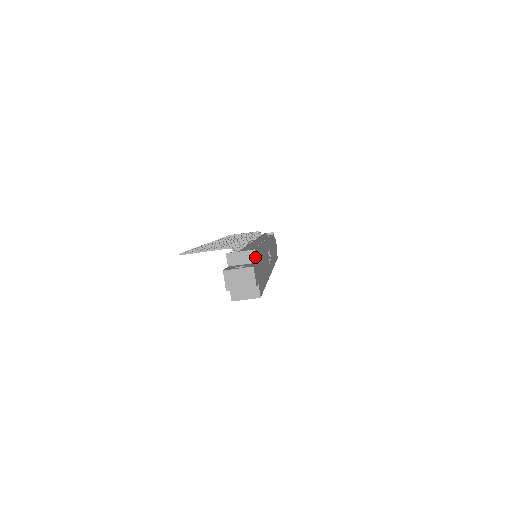
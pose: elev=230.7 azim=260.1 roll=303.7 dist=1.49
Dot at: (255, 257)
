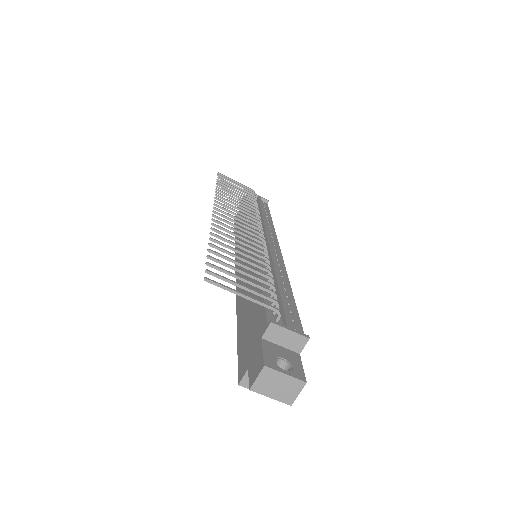
Dot at: (303, 347)
